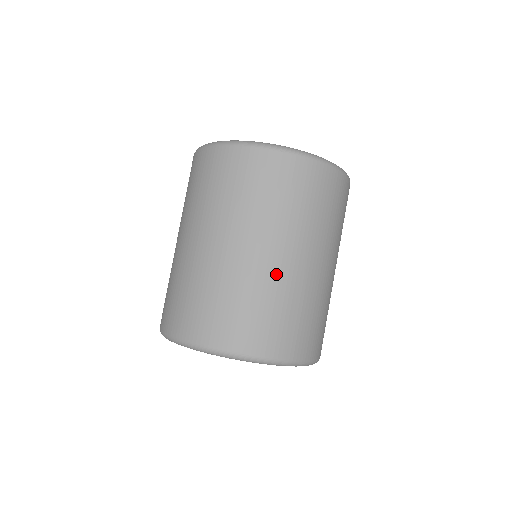
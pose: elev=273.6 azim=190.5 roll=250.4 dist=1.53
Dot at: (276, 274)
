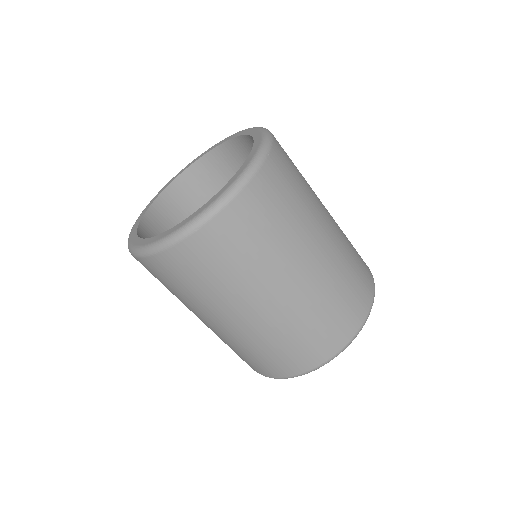
Dot at: (218, 333)
